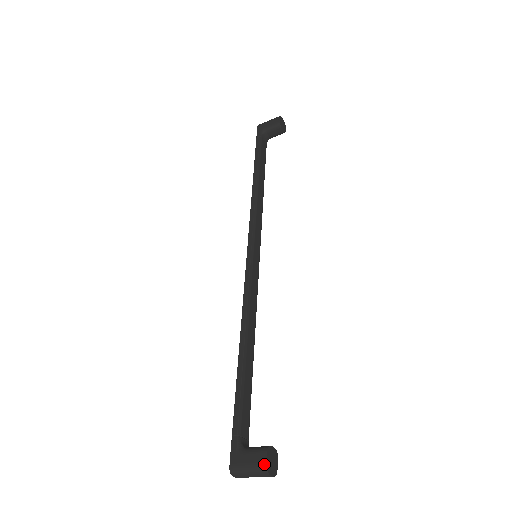
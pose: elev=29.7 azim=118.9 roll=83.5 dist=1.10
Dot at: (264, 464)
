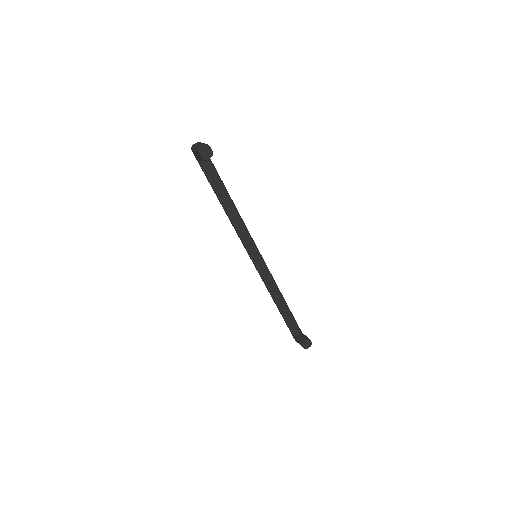
Dot at: occluded
